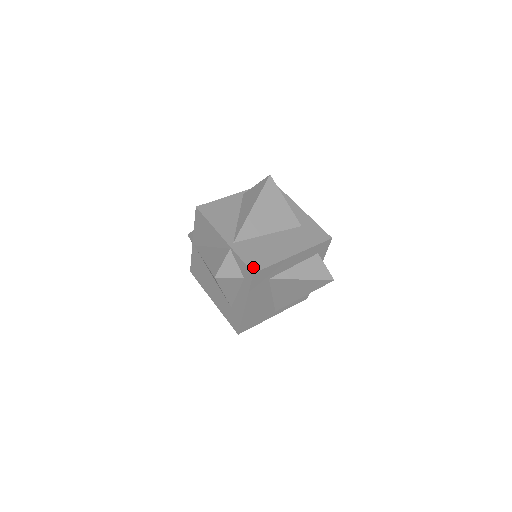
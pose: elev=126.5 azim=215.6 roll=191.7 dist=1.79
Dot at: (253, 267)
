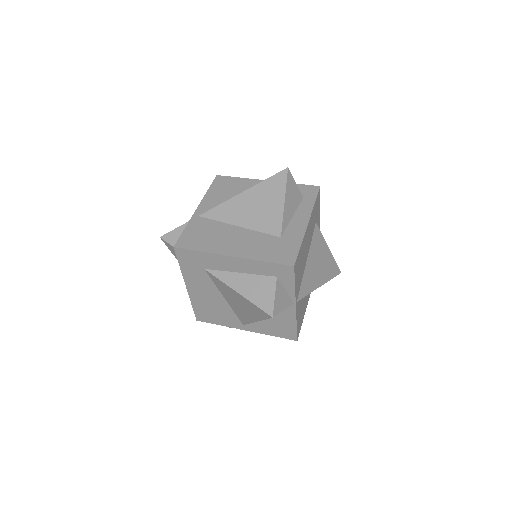
Dot at: (181, 242)
